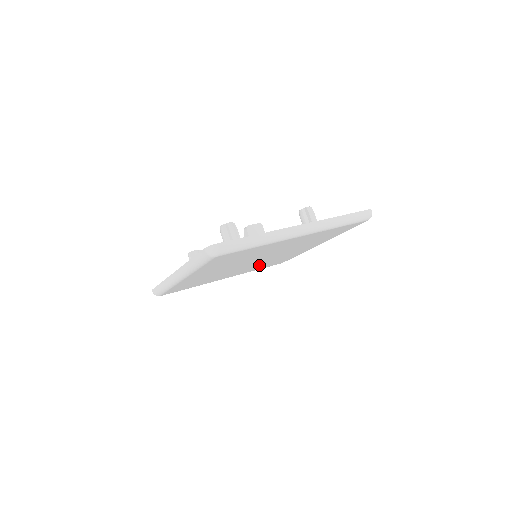
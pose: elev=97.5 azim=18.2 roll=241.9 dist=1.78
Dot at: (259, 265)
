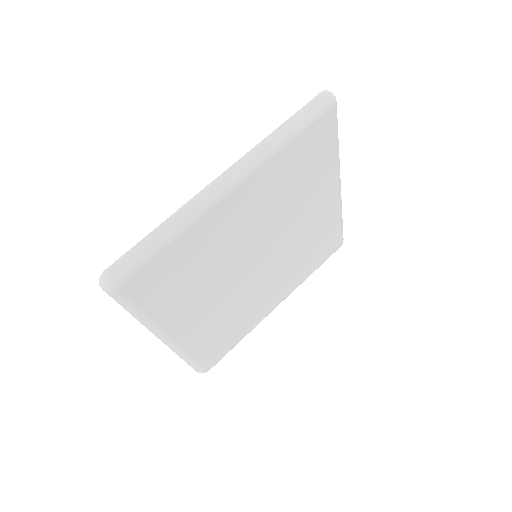
Dot at: (223, 315)
